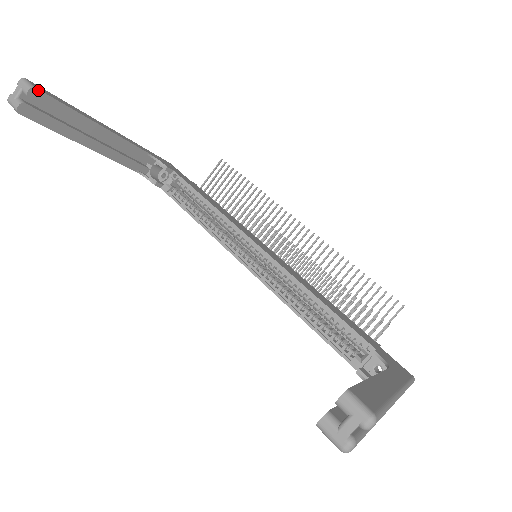
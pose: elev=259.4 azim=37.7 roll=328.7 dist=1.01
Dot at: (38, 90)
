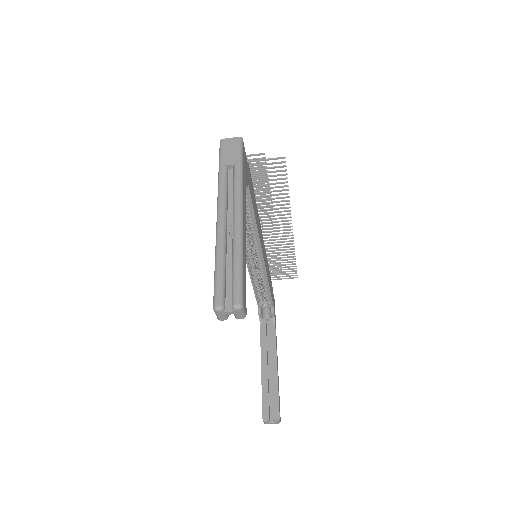
Dot at: (246, 311)
